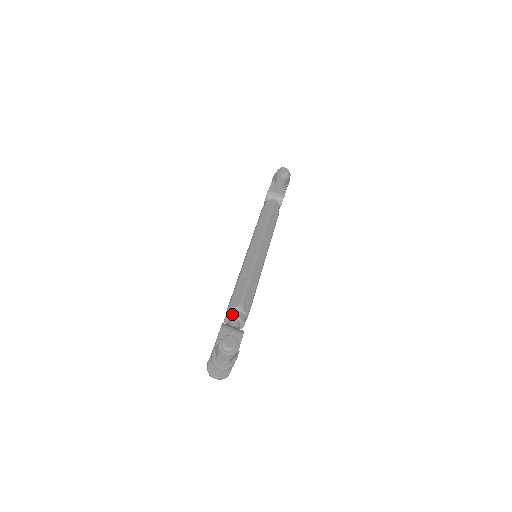
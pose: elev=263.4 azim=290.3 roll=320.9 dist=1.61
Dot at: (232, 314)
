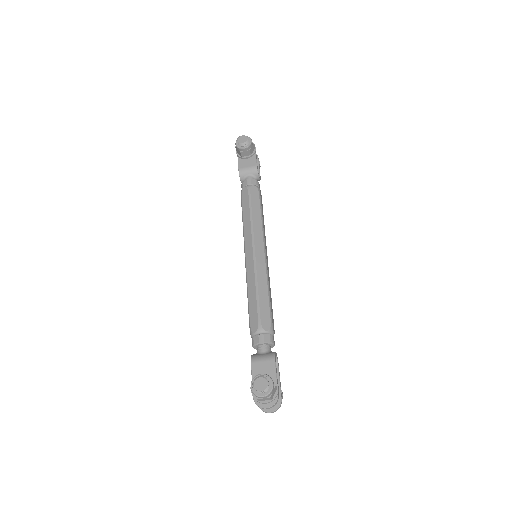
Dot at: (256, 341)
